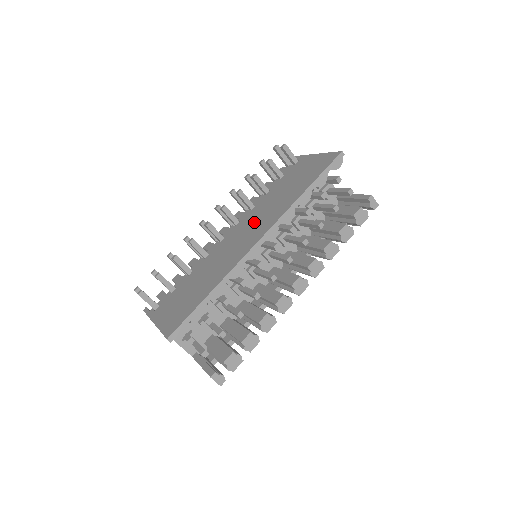
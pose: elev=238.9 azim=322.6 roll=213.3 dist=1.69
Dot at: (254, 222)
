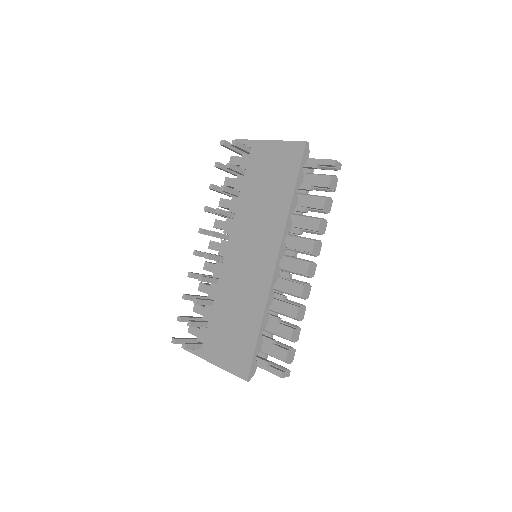
Dot at: (251, 238)
